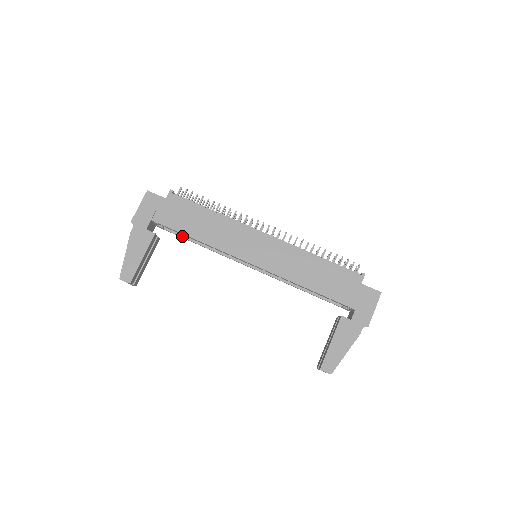
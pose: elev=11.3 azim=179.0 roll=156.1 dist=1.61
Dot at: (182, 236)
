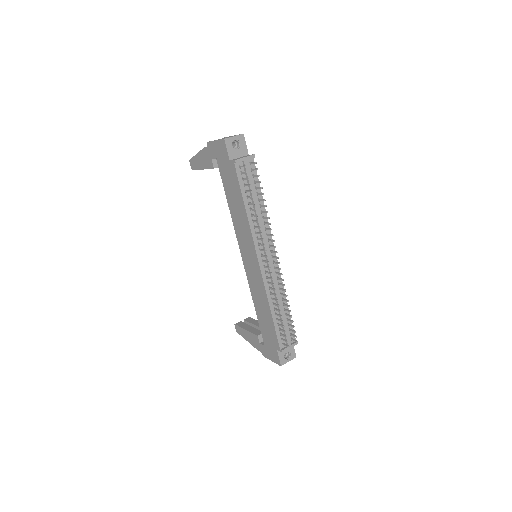
Dot at: occluded
